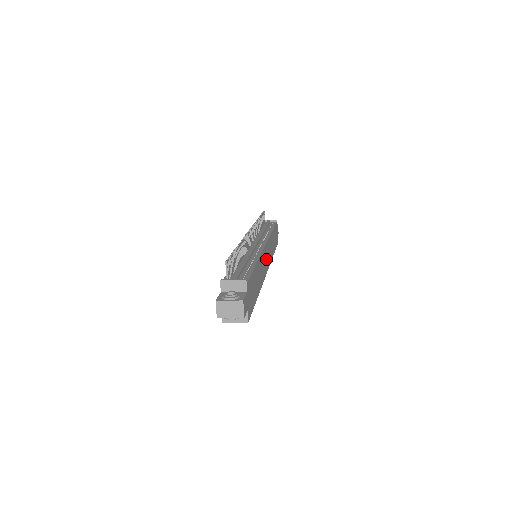
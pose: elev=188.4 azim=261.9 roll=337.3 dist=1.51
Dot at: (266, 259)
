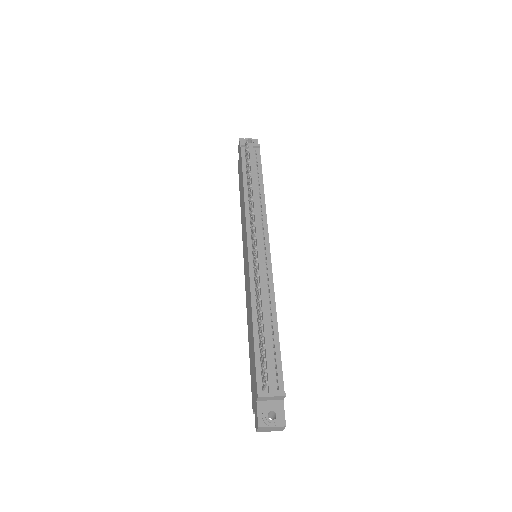
Dot at: occluded
